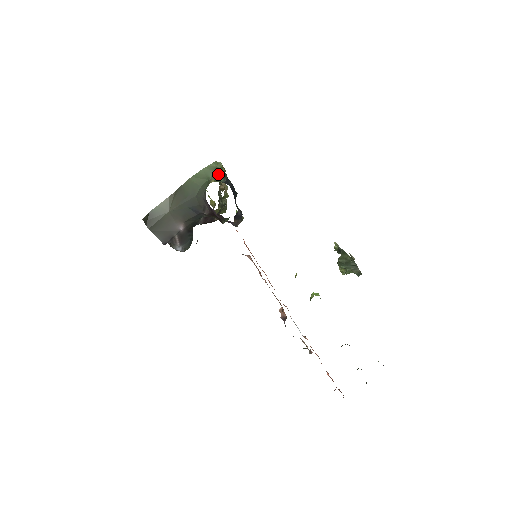
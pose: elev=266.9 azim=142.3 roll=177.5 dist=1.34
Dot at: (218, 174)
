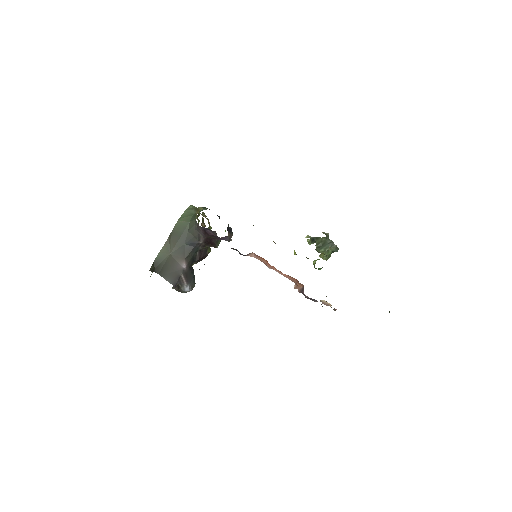
Dot at: (199, 209)
